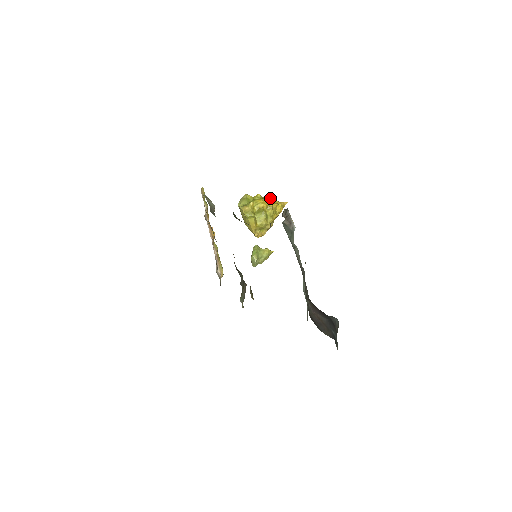
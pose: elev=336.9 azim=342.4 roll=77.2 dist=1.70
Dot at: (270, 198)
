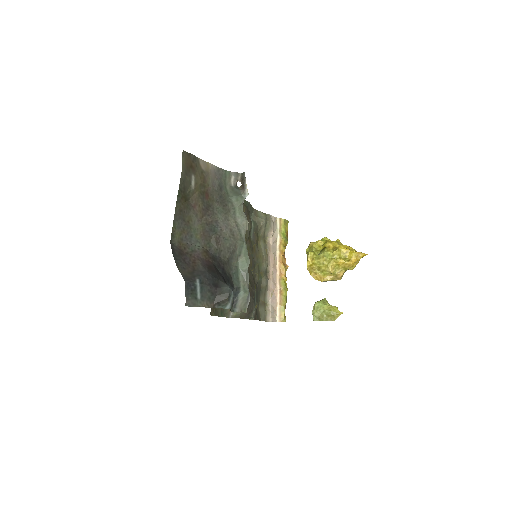
Dot at: (349, 246)
